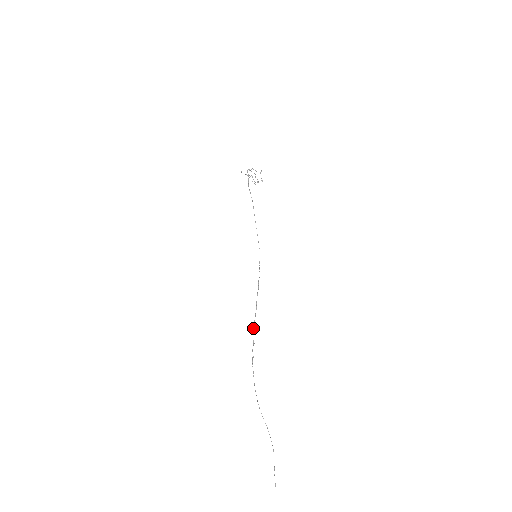
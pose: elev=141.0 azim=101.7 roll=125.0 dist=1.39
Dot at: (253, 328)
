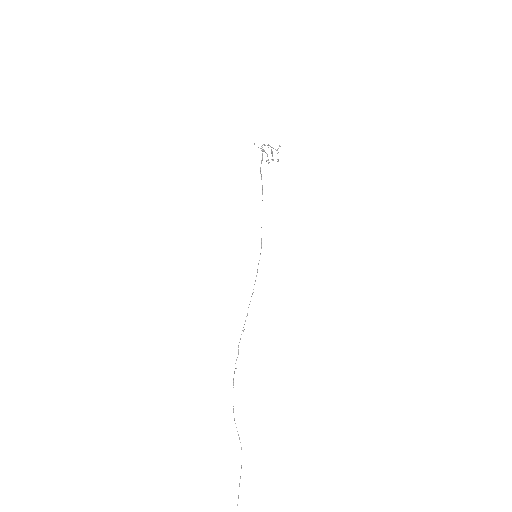
Dot at: occluded
